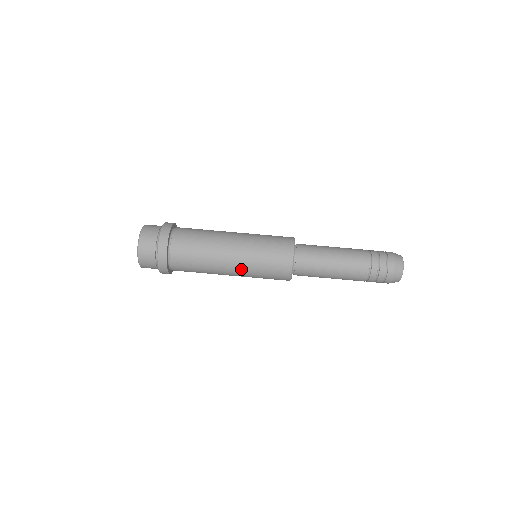
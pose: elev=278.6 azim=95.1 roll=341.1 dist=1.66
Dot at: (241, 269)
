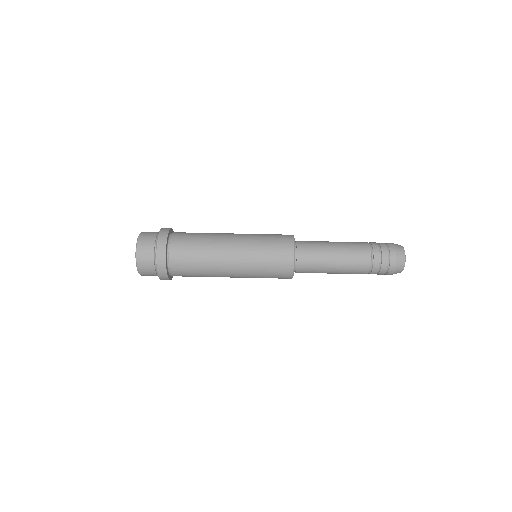
Dot at: (242, 272)
